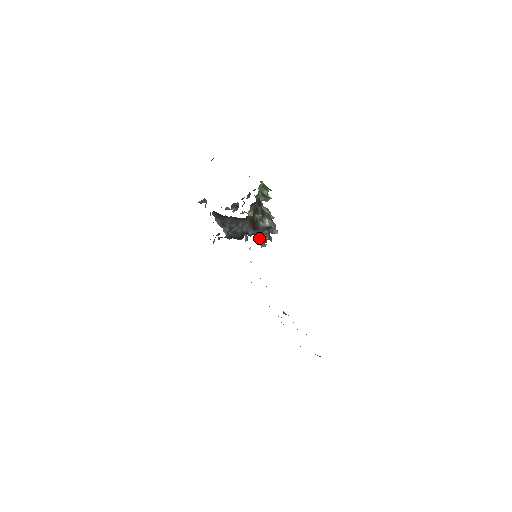
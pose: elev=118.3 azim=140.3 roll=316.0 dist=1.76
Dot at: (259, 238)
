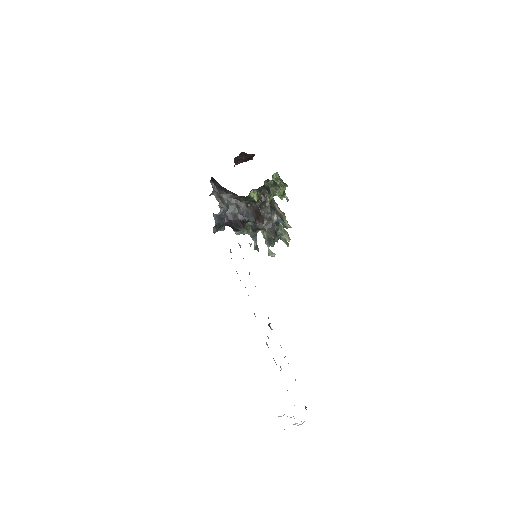
Dot at: (265, 238)
